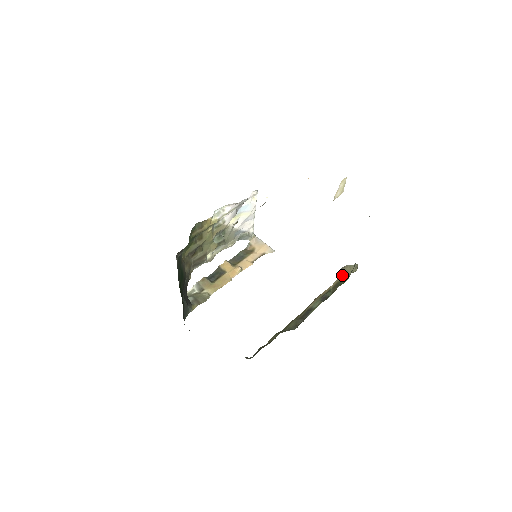
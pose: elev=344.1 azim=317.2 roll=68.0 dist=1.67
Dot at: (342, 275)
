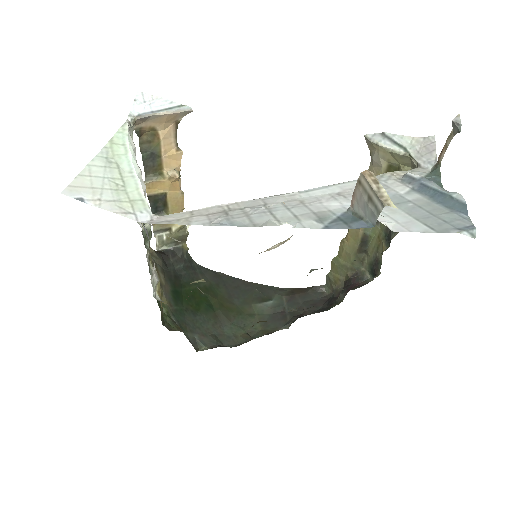
Dot at: (384, 171)
